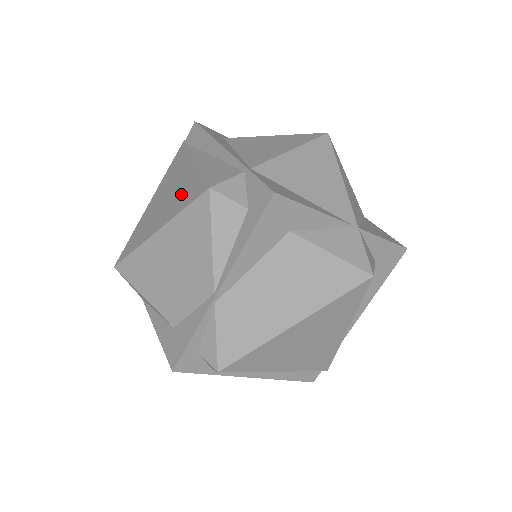
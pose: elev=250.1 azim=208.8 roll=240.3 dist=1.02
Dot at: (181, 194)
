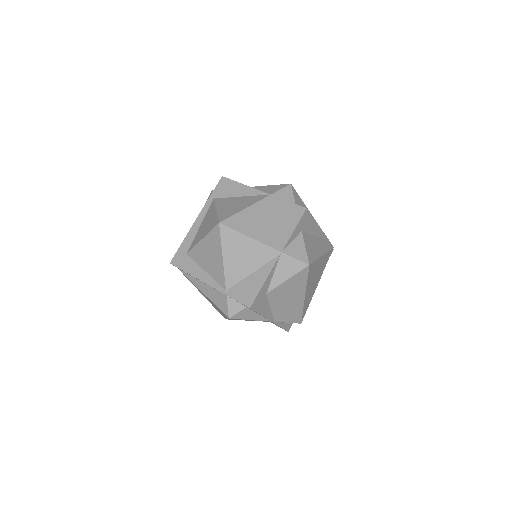
Dot at: (217, 308)
